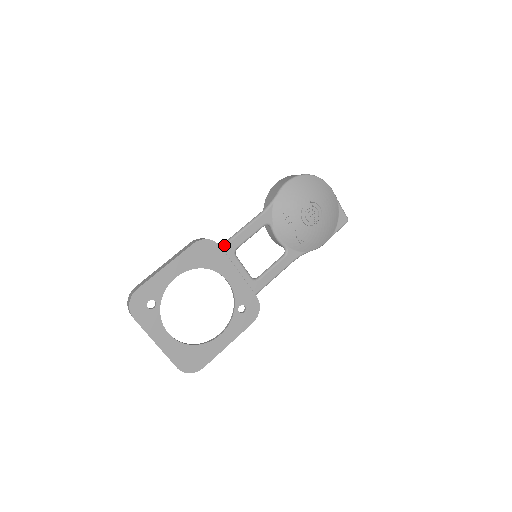
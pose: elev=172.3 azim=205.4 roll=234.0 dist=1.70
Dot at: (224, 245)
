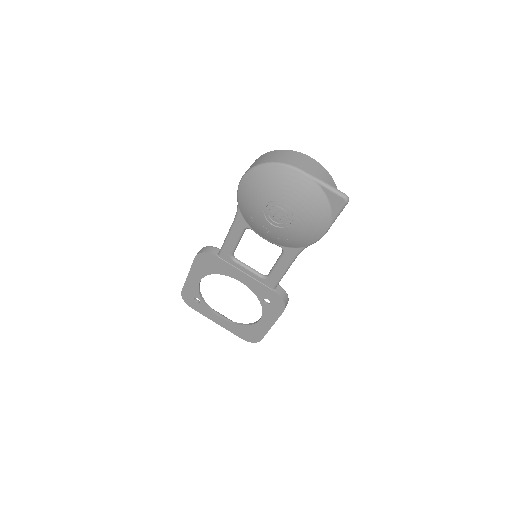
Dot at: (219, 254)
